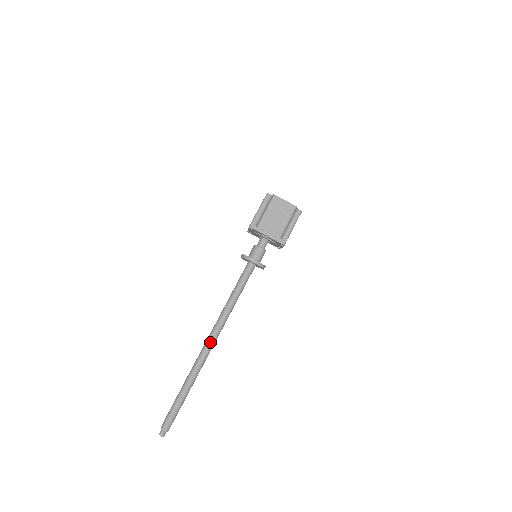
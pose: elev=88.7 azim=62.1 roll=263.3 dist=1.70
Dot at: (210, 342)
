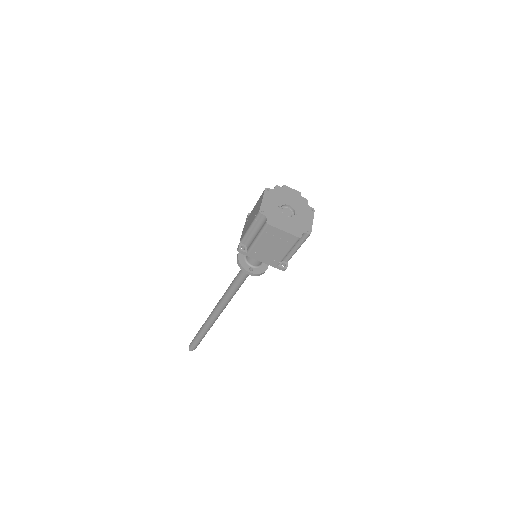
Dot at: (217, 313)
